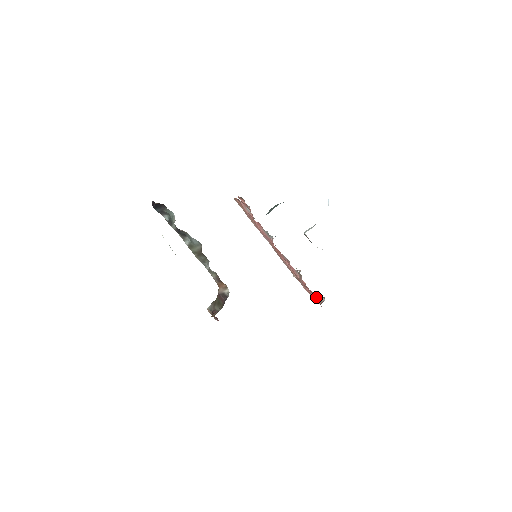
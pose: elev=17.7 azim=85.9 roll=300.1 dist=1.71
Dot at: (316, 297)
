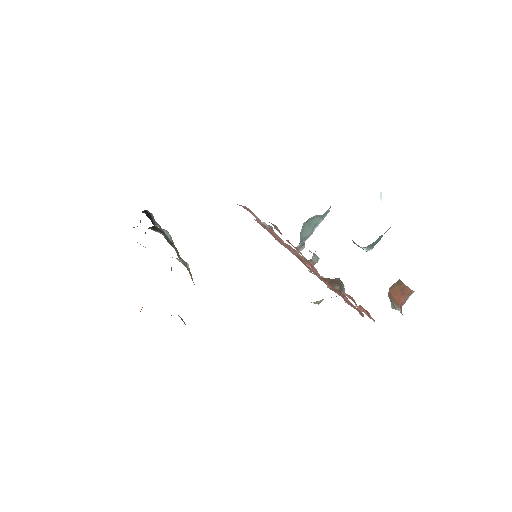
Dot at: (343, 293)
